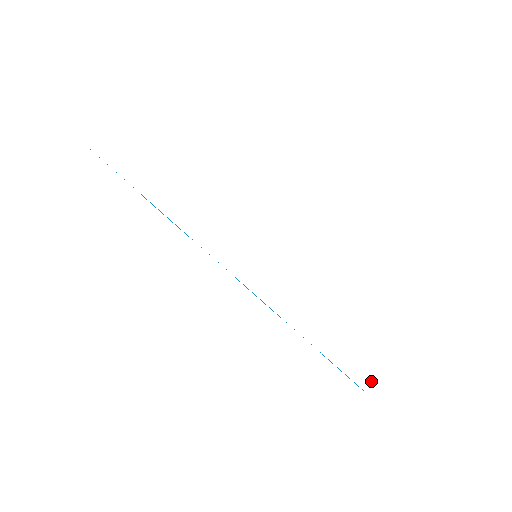
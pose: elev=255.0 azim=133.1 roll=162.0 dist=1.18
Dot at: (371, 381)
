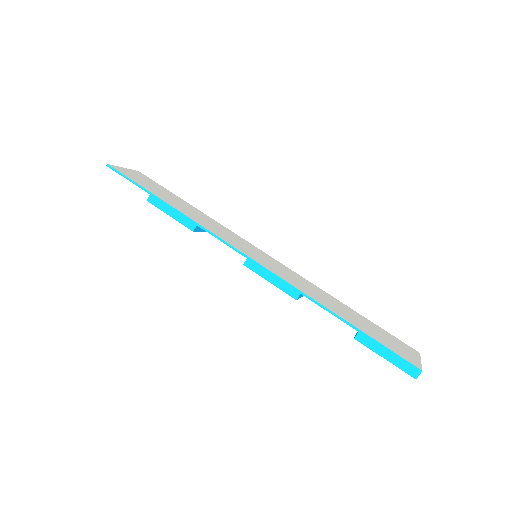
Dot at: (417, 364)
